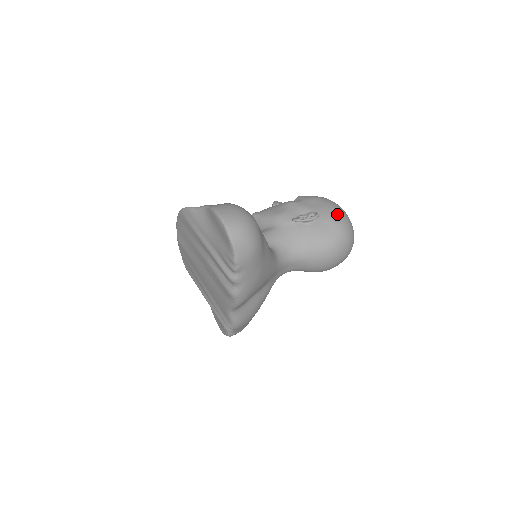
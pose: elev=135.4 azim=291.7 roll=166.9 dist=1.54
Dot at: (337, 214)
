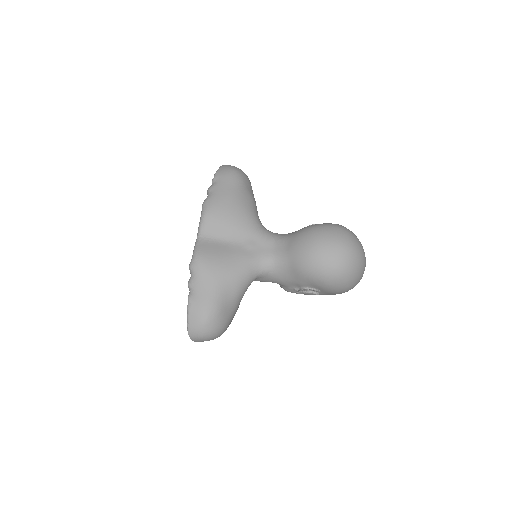
Dot at: occluded
